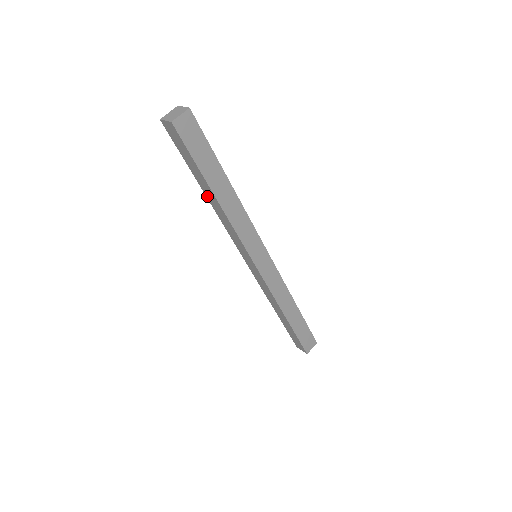
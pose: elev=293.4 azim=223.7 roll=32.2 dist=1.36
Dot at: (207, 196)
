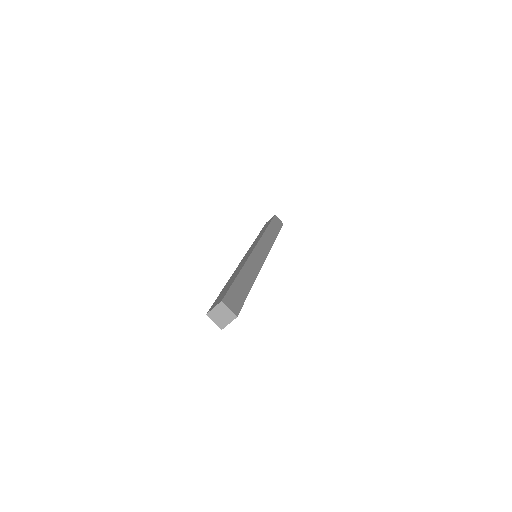
Dot at: occluded
